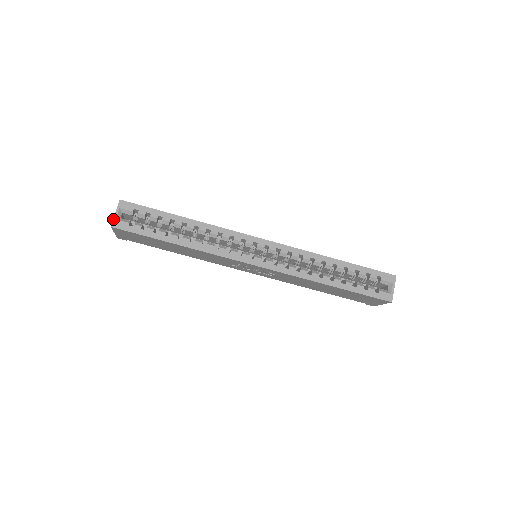
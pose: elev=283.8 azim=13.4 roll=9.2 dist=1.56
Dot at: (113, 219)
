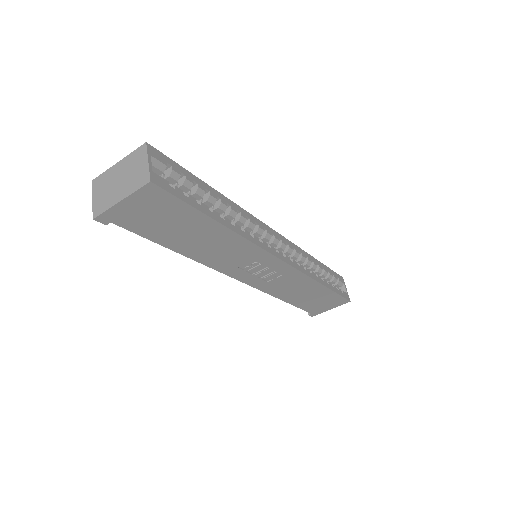
Dot at: (149, 170)
